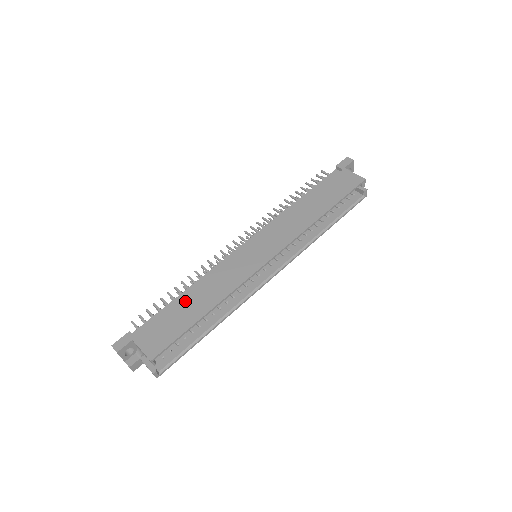
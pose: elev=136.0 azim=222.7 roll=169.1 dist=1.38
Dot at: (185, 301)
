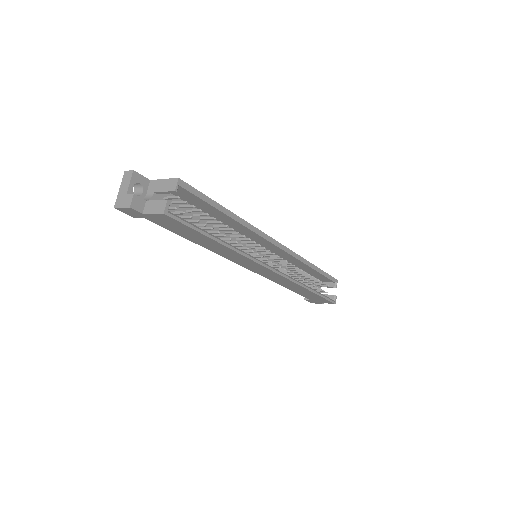
Dot at: occluded
